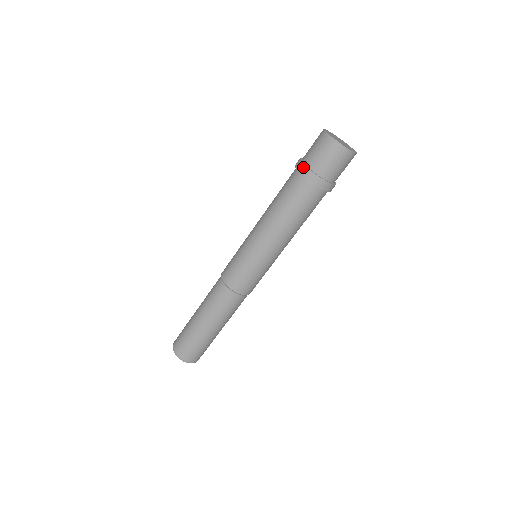
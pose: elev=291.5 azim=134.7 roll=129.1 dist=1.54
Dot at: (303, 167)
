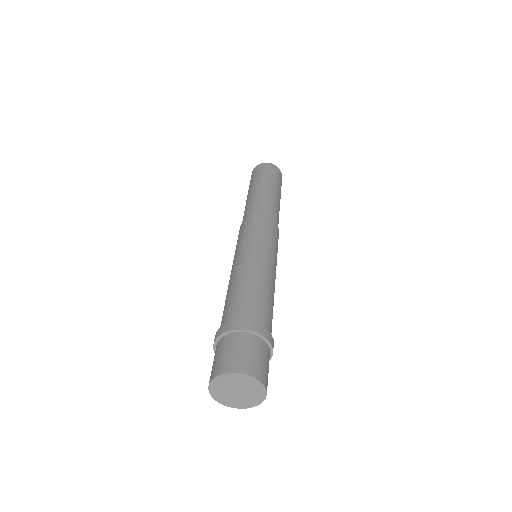
Dot at: (215, 350)
